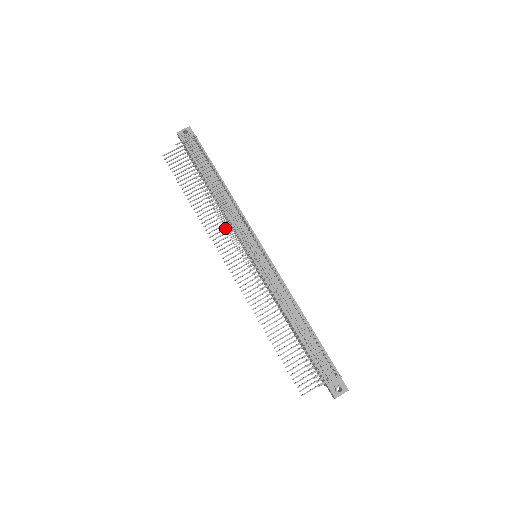
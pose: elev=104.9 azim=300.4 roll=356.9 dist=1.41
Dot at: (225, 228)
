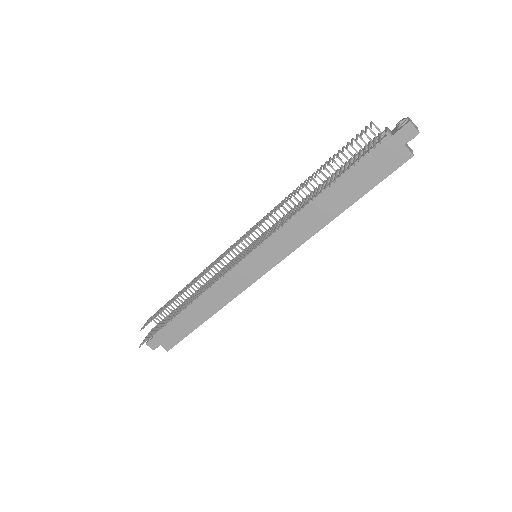
Dot at: (212, 279)
